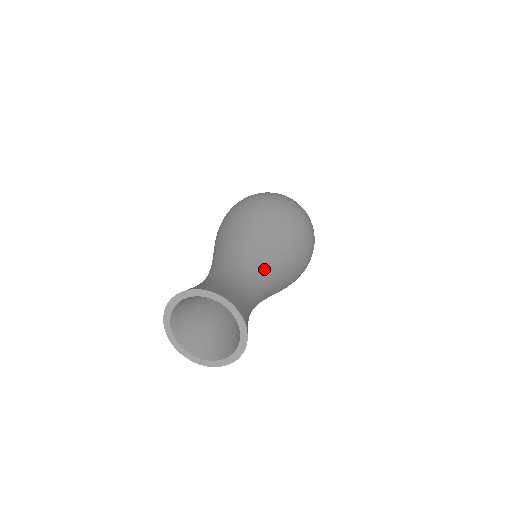
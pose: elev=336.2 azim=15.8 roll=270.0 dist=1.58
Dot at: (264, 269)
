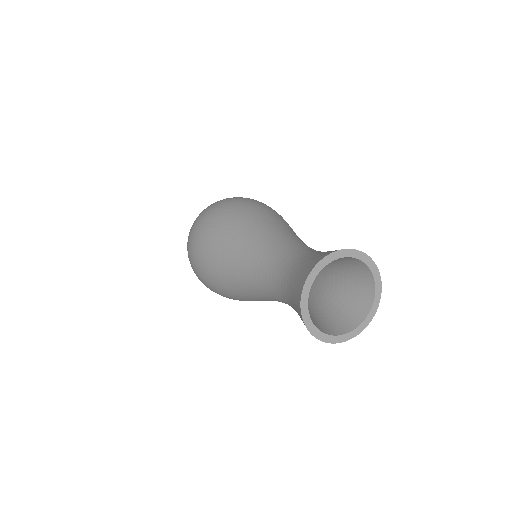
Dot at: occluded
